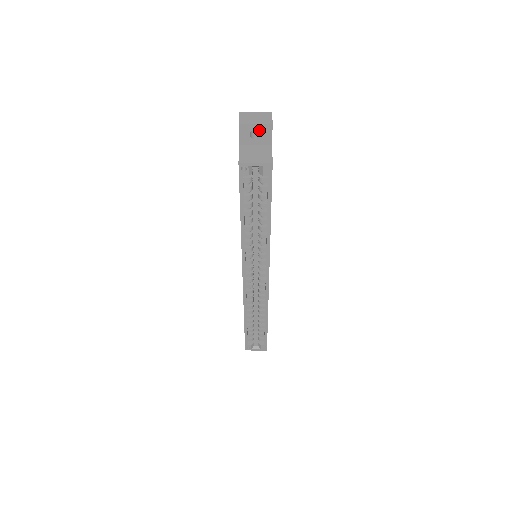
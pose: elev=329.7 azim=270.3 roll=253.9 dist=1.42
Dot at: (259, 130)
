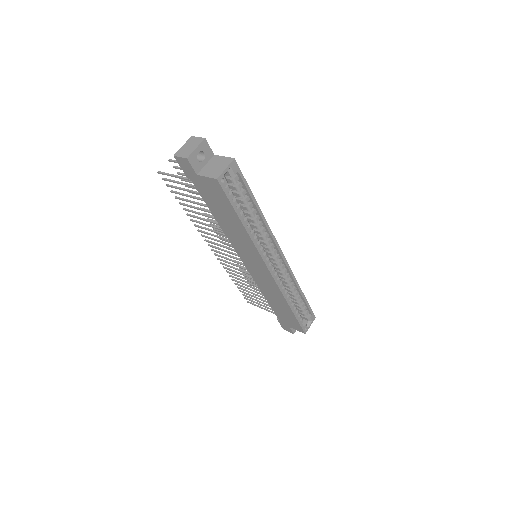
Dot at: (201, 151)
